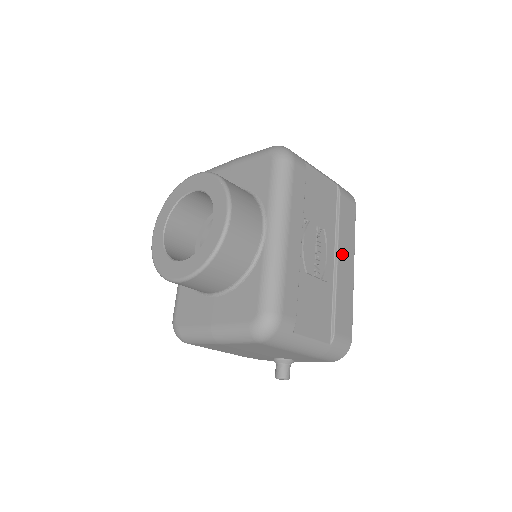
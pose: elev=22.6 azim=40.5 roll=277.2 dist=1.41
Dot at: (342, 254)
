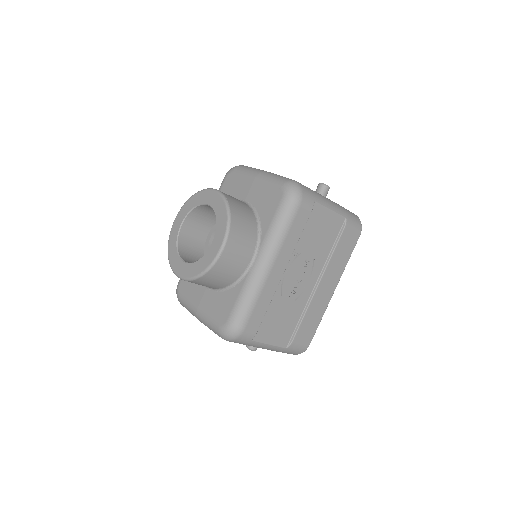
Dot at: (326, 280)
